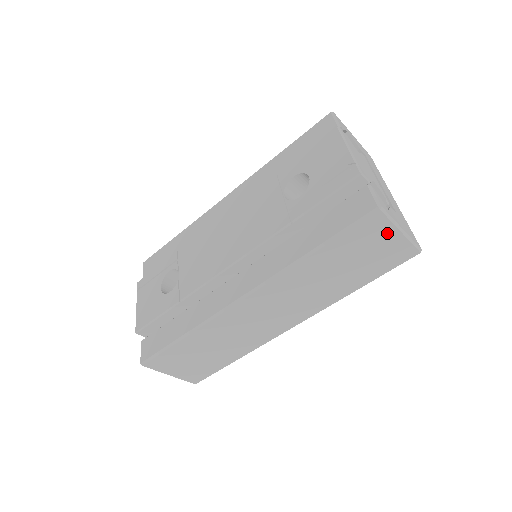
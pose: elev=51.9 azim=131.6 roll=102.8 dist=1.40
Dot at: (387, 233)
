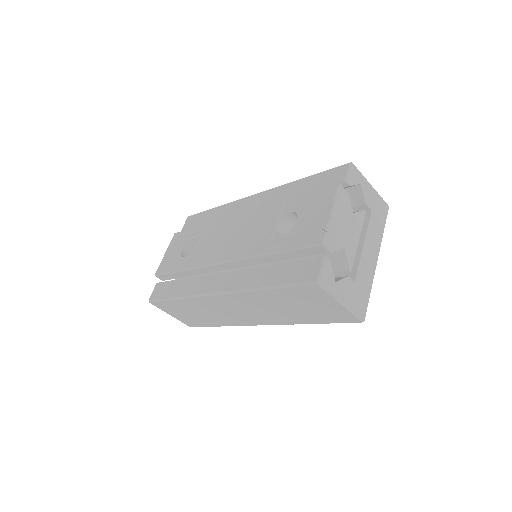
Dot at: (328, 300)
